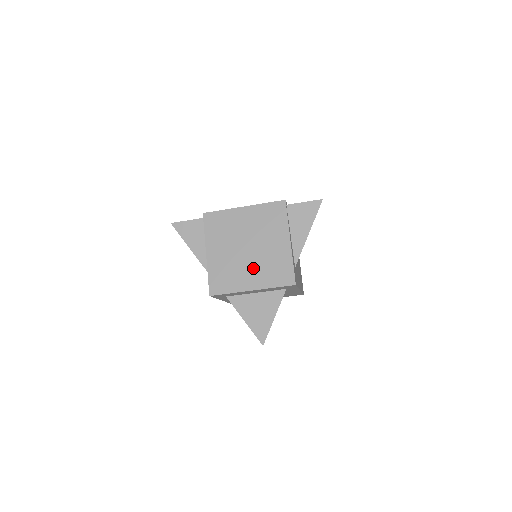
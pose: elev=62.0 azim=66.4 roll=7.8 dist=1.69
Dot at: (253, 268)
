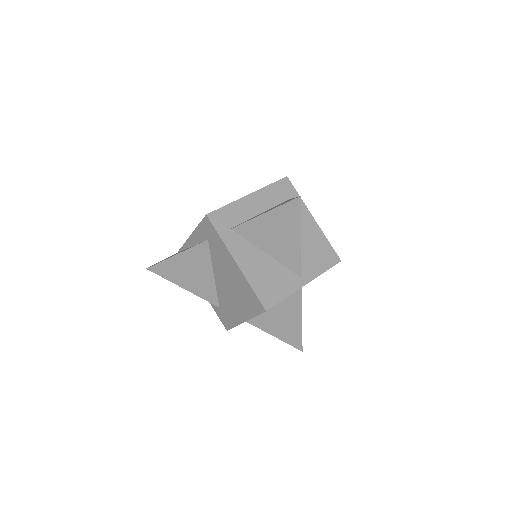
Dot at: occluded
